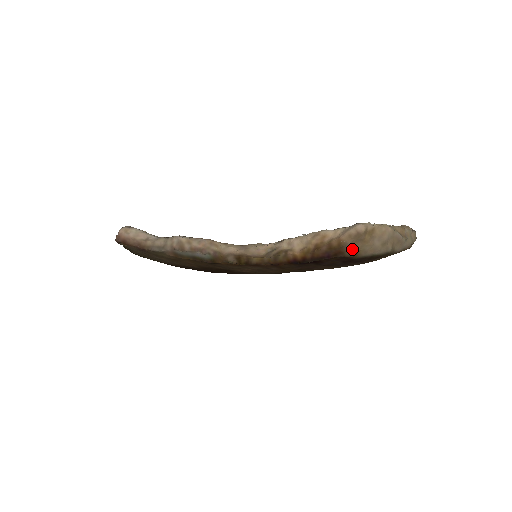
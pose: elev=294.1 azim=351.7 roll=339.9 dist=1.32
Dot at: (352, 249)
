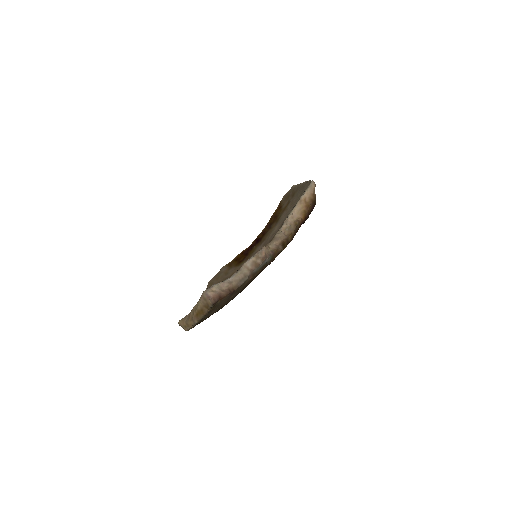
Dot at: occluded
